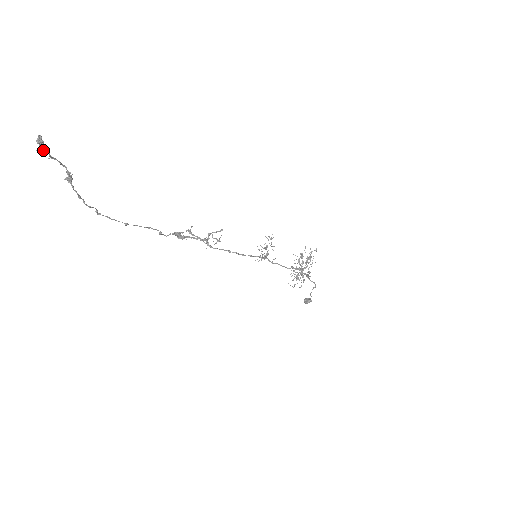
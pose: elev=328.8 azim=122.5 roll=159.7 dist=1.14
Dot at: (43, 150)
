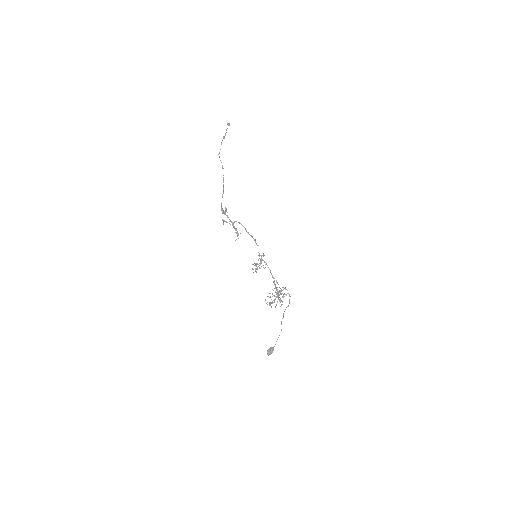
Dot at: occluded
